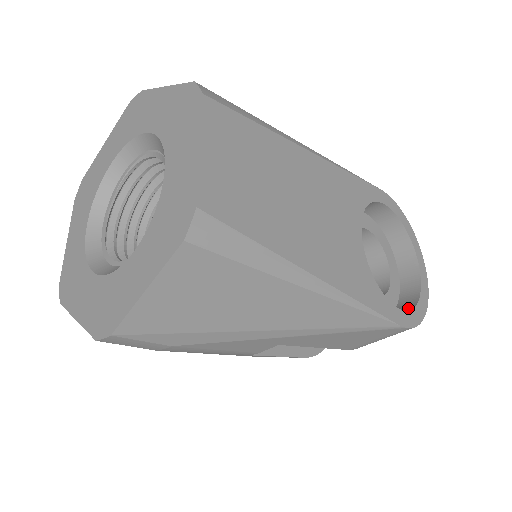
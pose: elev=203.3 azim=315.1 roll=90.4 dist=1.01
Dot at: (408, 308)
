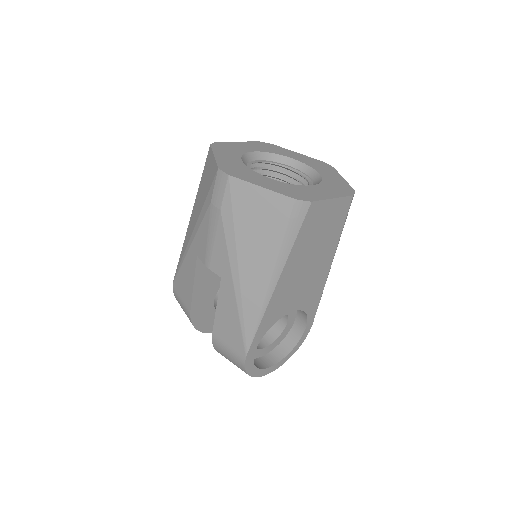
Dot at: occluded
